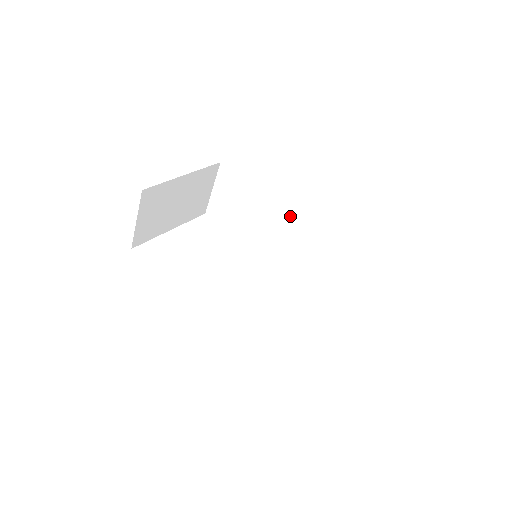
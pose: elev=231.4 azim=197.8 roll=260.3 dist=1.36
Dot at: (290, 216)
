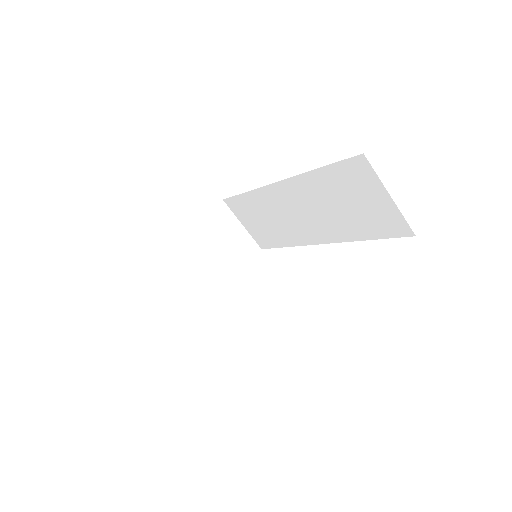
Dot at: (277, 192)
